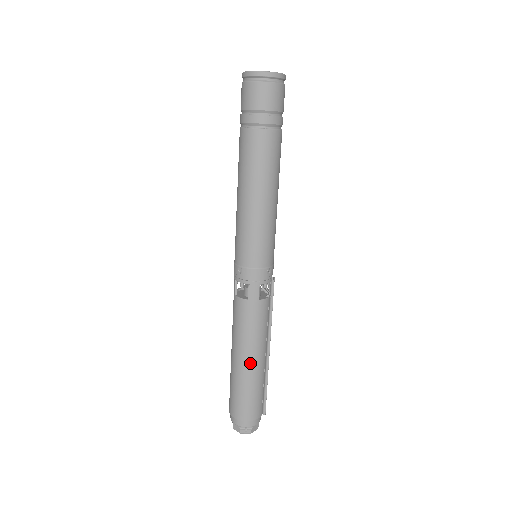
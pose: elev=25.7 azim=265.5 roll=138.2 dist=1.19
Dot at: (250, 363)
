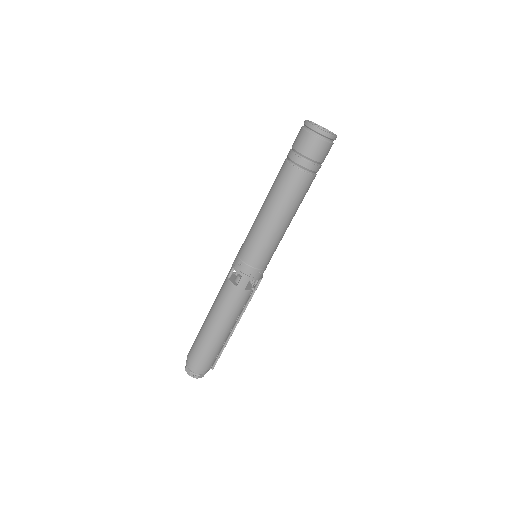
Dot at: (218, 331)
